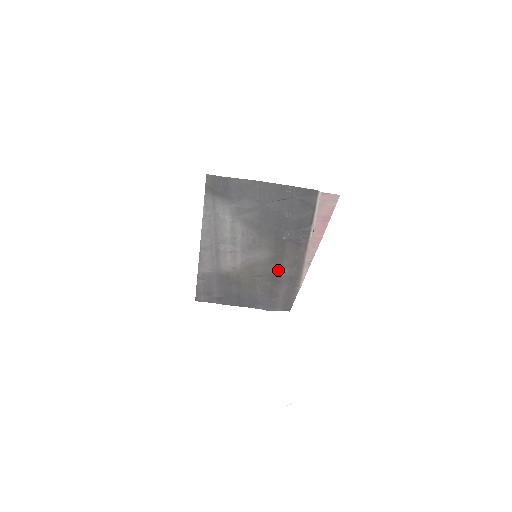
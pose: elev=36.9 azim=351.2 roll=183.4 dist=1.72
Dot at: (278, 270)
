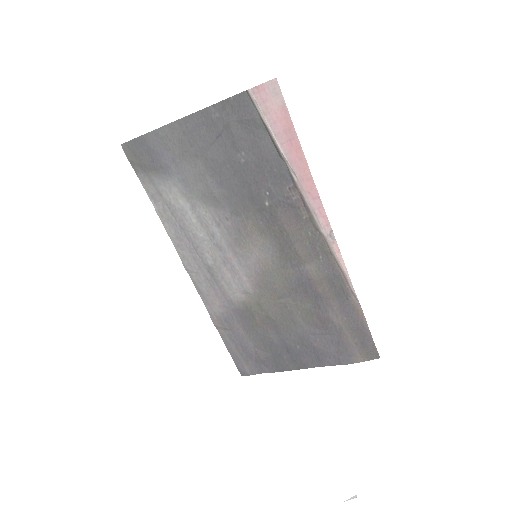
Dot at: (302, 272)
